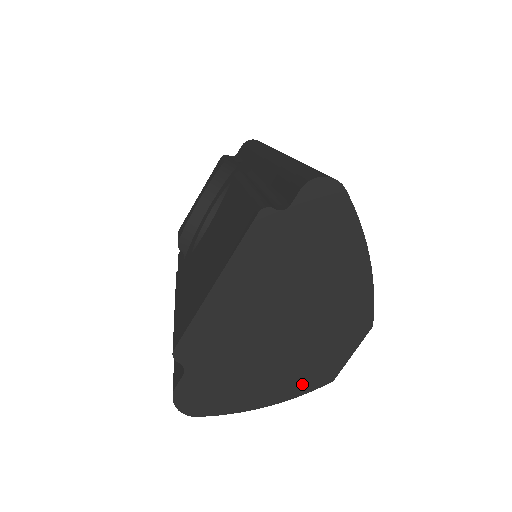
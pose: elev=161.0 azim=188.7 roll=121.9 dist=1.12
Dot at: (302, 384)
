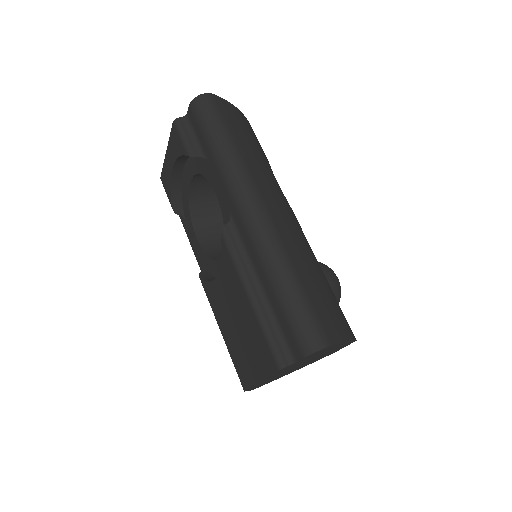
Dot at: occluded
